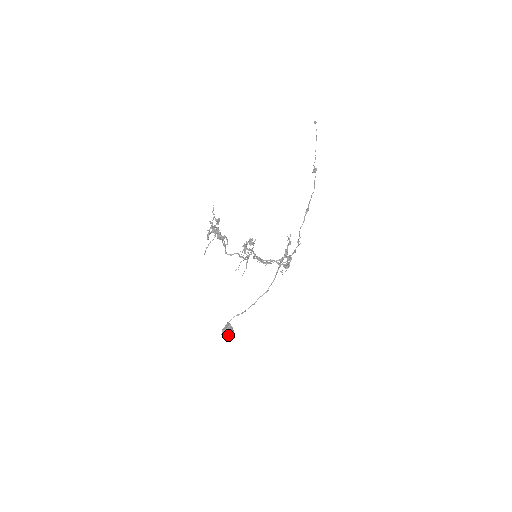
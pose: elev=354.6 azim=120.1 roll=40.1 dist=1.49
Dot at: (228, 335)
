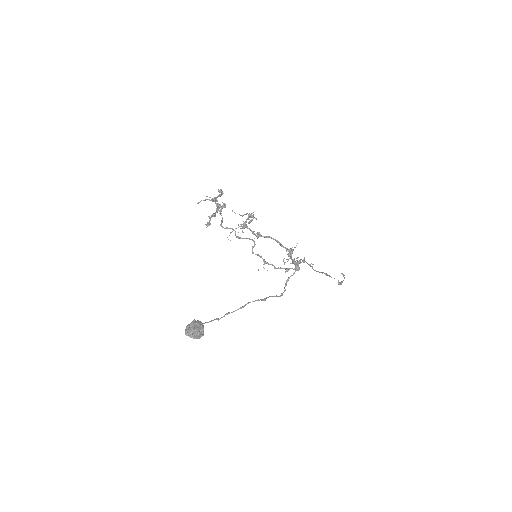
Dot at: (194, 326)
